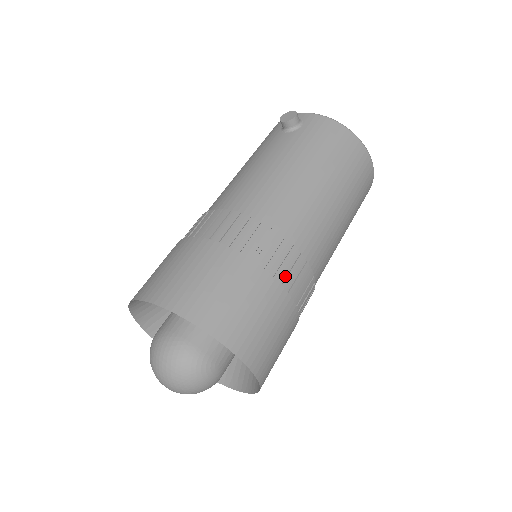
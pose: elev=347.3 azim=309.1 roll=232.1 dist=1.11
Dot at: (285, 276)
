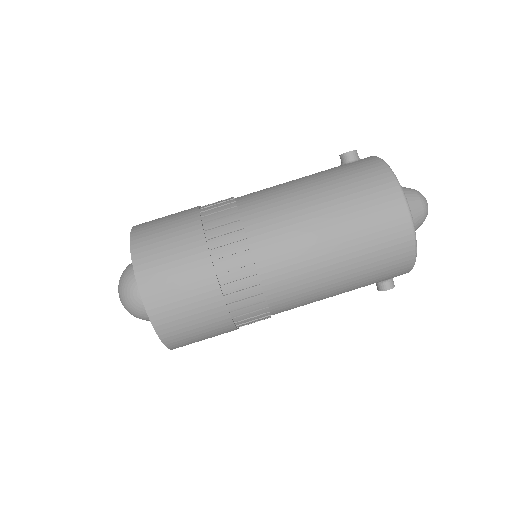
Dot at: (220, 250)
